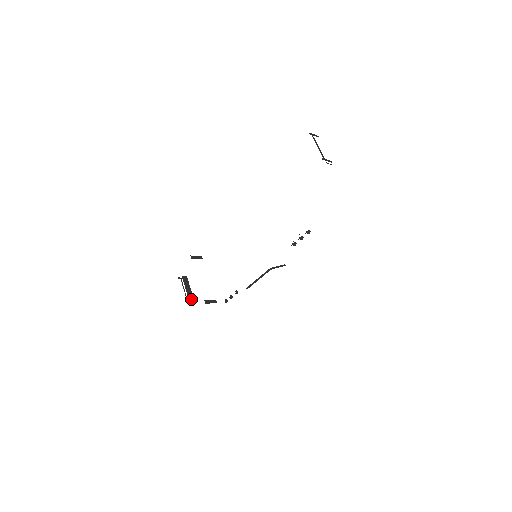
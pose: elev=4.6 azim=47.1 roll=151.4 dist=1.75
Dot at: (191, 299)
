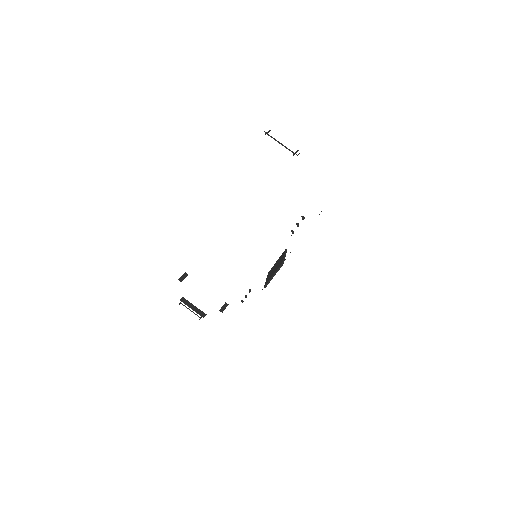
Dot at: (202, 315)
